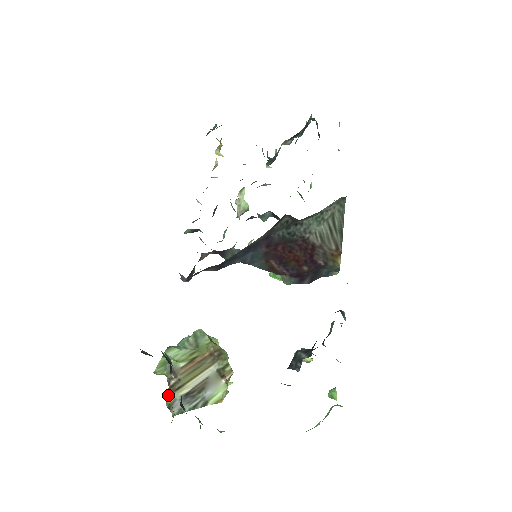
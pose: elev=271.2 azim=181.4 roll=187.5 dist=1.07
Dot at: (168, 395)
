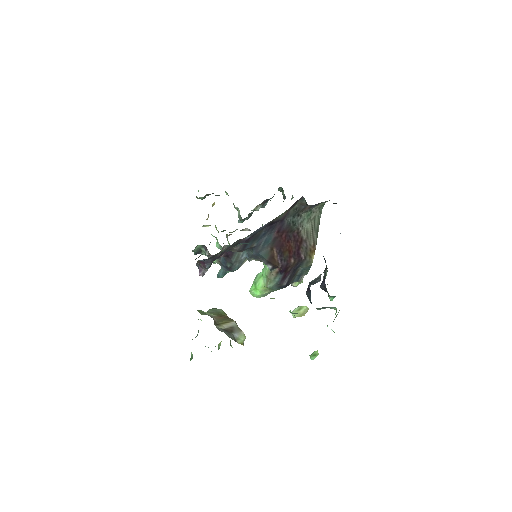
Dot at: (214, 324)
